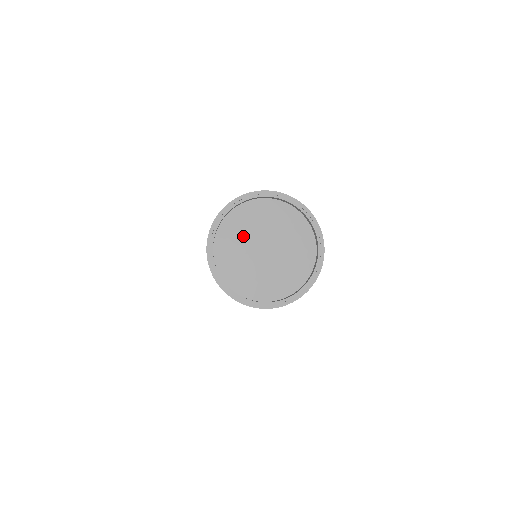
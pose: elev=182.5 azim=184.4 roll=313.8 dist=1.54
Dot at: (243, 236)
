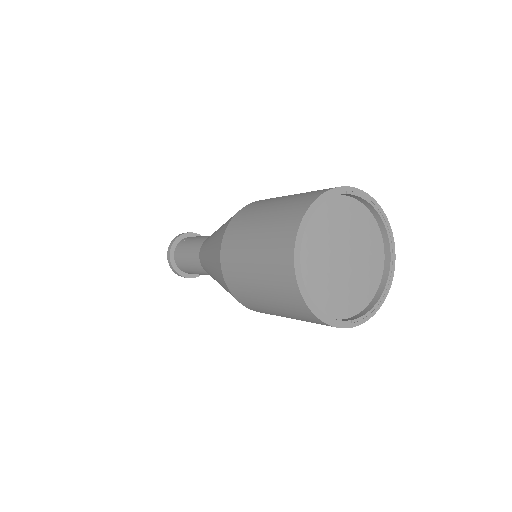
Dot at: (321, 267)
